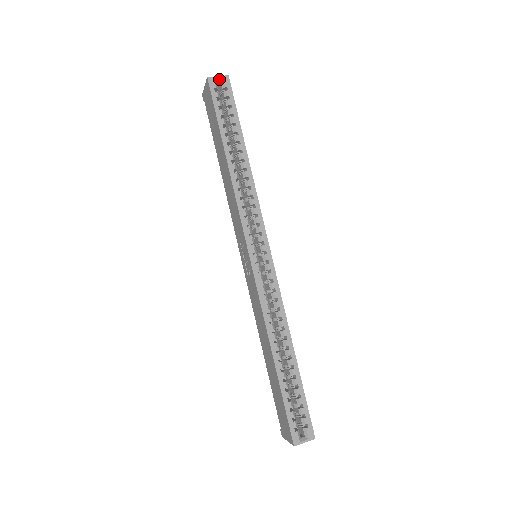
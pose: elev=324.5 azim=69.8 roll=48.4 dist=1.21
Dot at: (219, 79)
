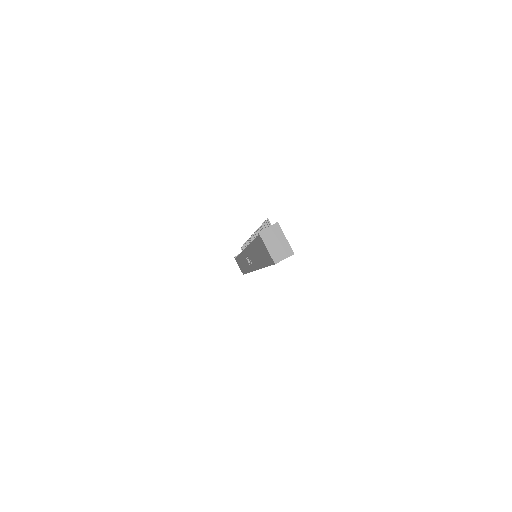
Dot at: (284, 258)
